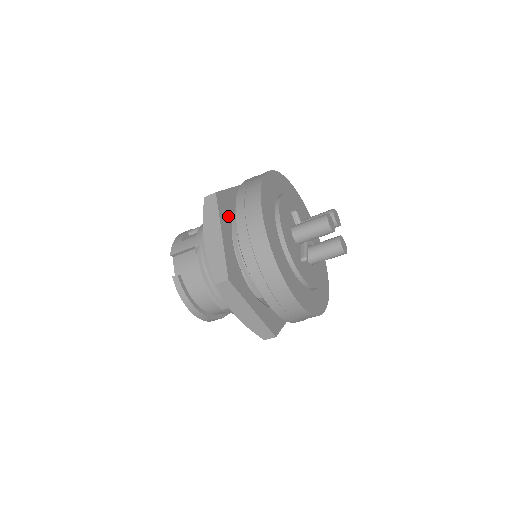
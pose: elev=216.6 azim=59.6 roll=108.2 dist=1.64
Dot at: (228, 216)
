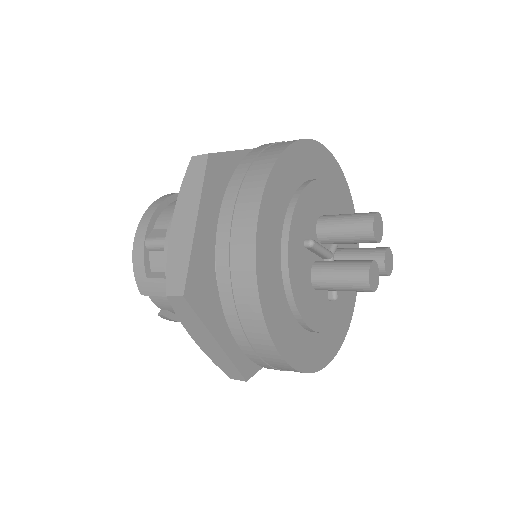
Dot at: (212, 296)
